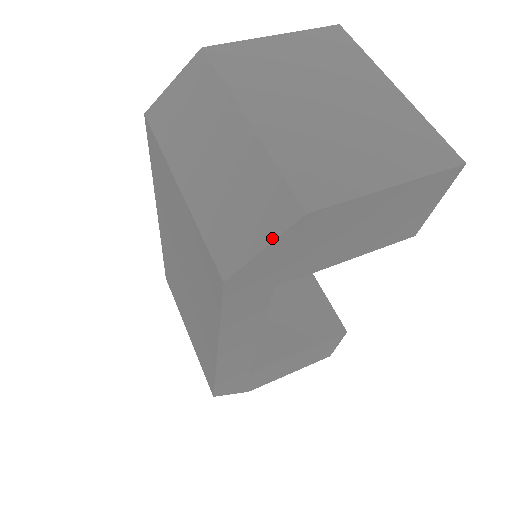
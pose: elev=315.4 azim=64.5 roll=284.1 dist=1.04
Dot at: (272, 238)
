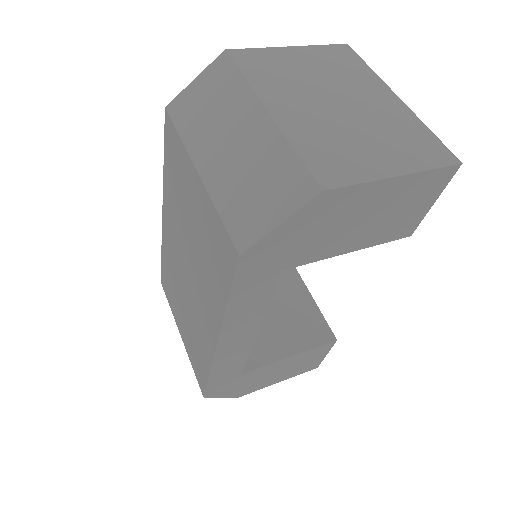
Dot at: (289, 214)
